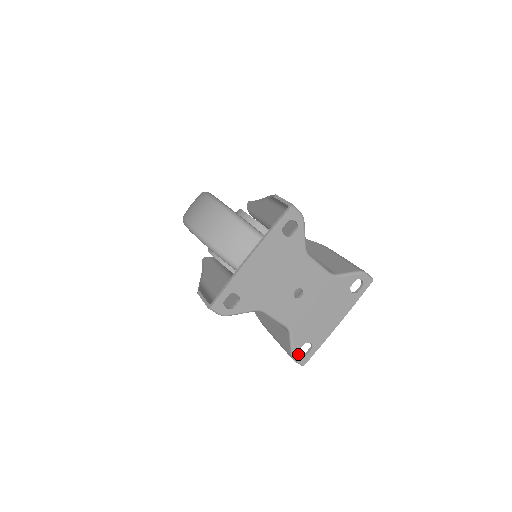
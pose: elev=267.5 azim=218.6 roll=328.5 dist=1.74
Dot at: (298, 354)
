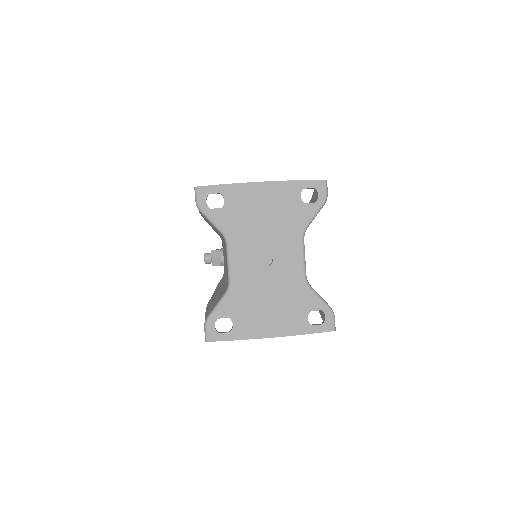
Dot at: (214, 322)
